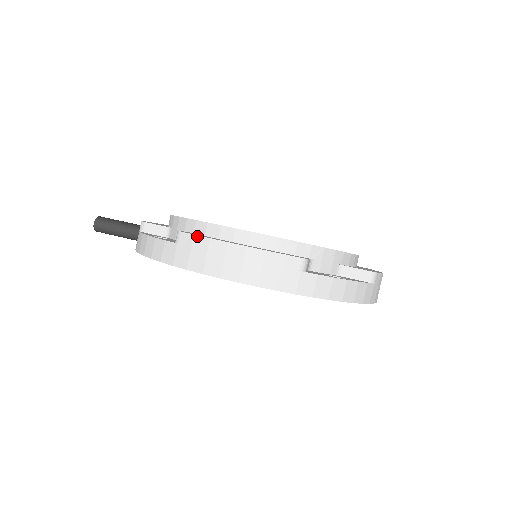
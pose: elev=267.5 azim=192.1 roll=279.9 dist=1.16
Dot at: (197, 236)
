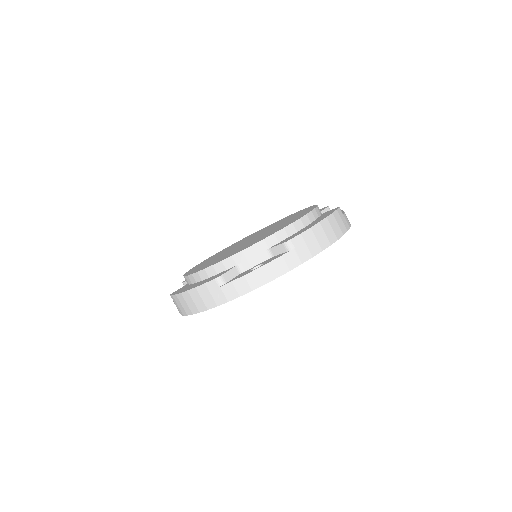
Dot at: (173, 295)
